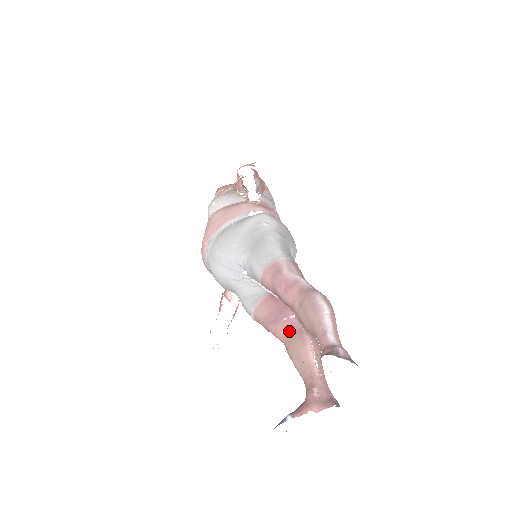
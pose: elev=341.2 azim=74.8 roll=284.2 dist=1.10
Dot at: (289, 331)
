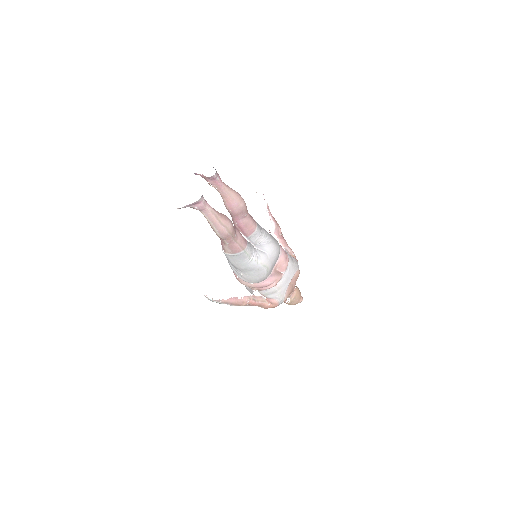
Dot at: occluded
